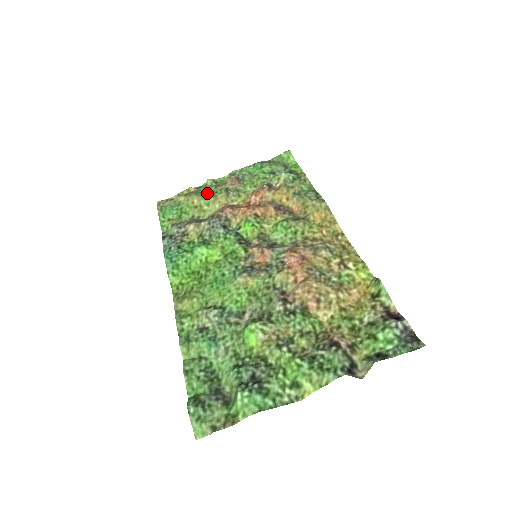
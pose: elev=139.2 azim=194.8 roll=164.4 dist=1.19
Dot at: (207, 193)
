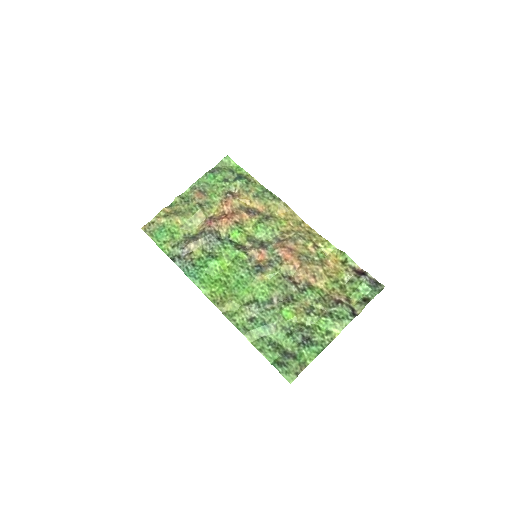
Dot at: (184, 211)
